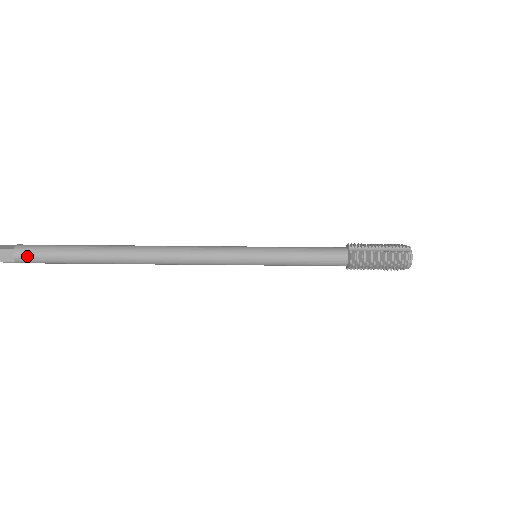
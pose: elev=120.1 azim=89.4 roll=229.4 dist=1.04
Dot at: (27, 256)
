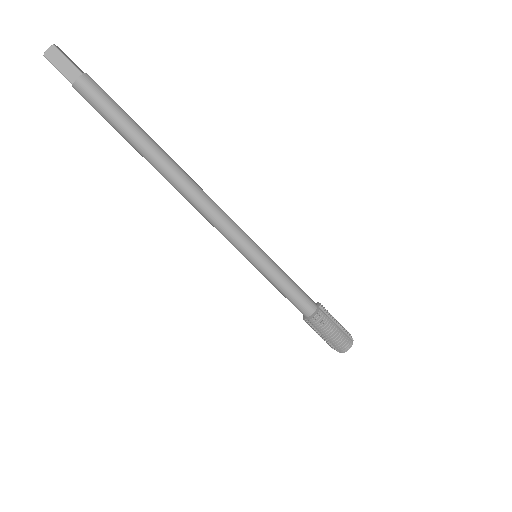
Dot at: (90, 90)
